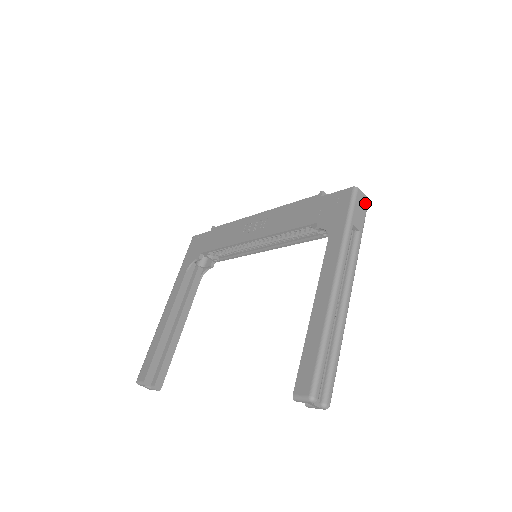
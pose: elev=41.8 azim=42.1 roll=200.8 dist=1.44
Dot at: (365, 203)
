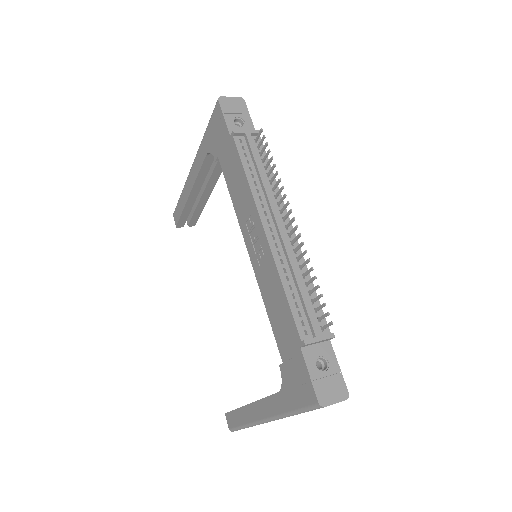
Dot at: occluded
